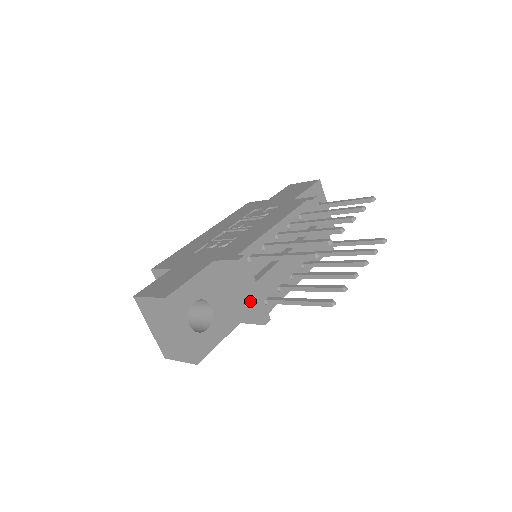
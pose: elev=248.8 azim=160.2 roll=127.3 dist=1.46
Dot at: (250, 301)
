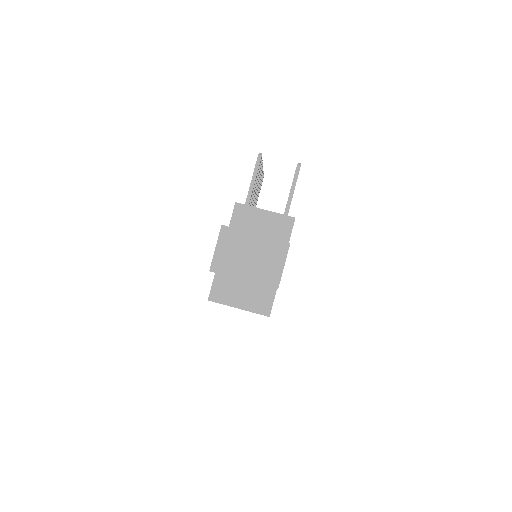
Dot at: (271, 217)
